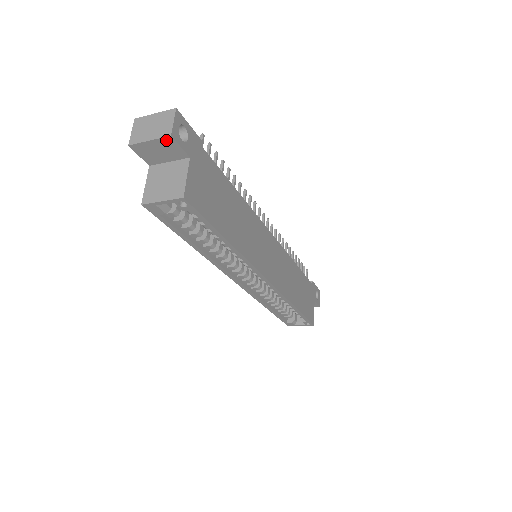
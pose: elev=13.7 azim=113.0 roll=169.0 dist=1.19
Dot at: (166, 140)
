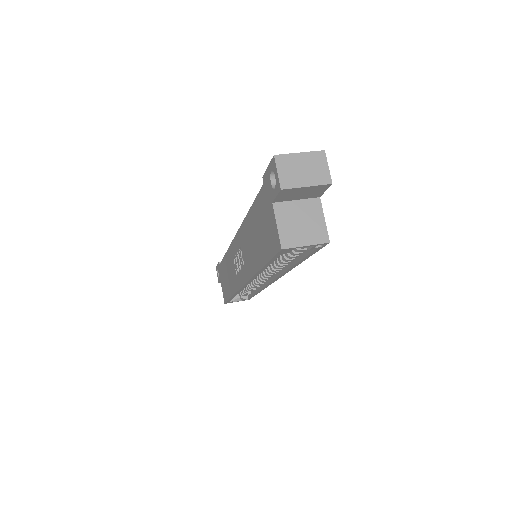
Dot at: (322, 186)
